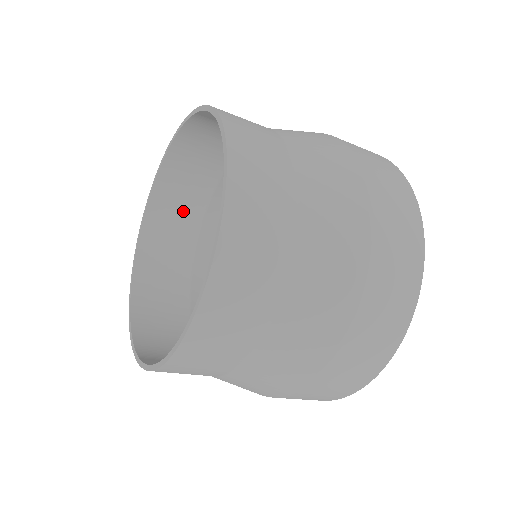
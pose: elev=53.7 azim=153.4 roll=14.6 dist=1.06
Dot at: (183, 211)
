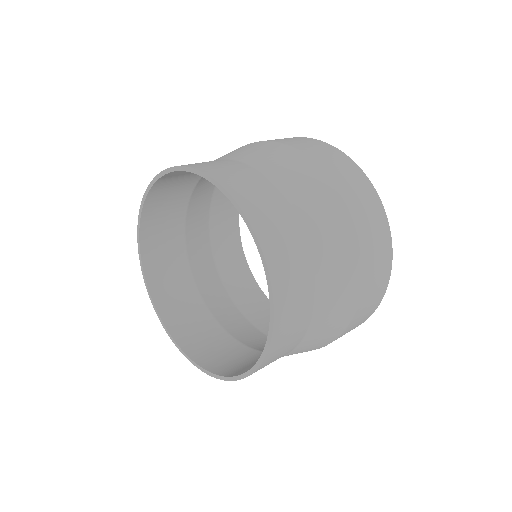
Dot at: (182, 297)
